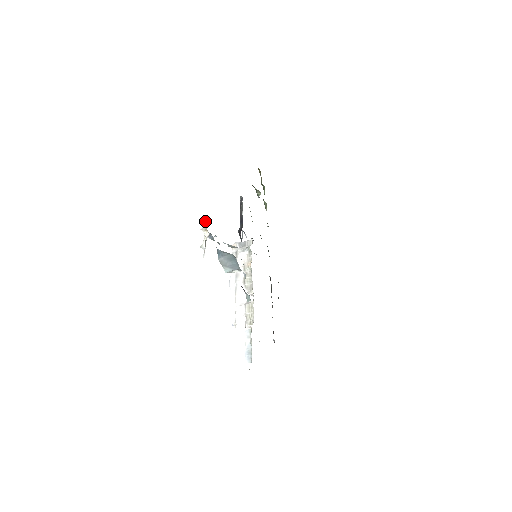
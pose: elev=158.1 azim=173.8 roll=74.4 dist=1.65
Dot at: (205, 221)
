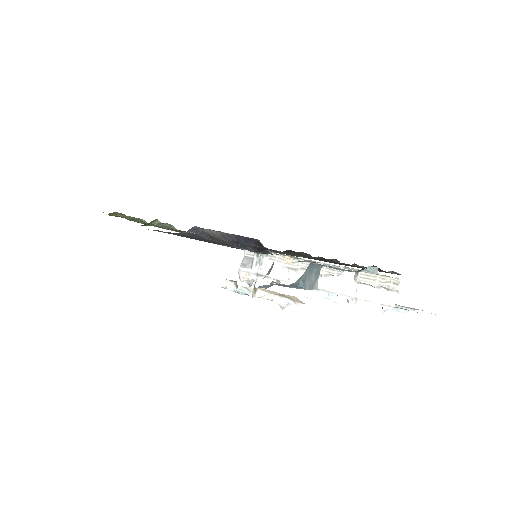
Dot at: (232, 289)
